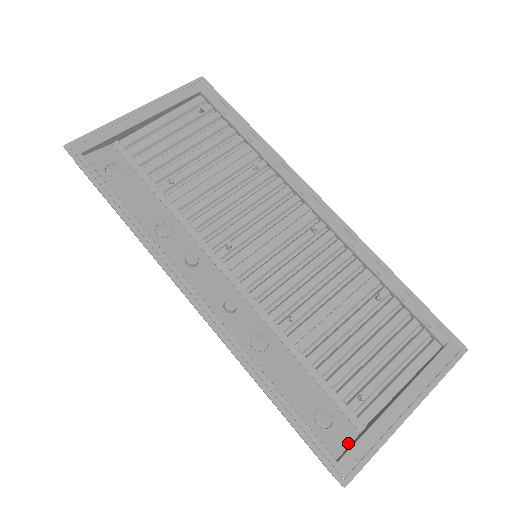
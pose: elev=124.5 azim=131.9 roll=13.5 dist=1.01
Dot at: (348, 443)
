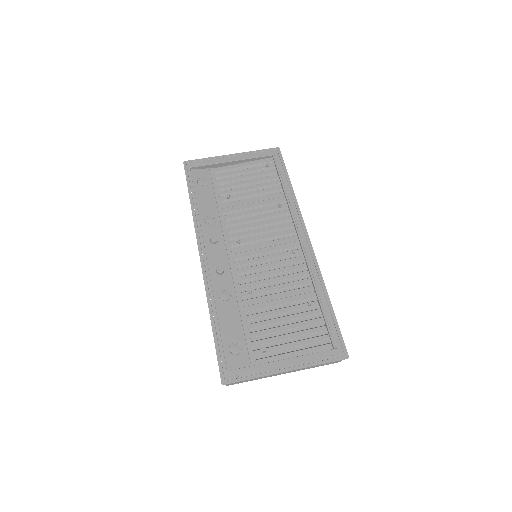
Dot at: (241, 368)
